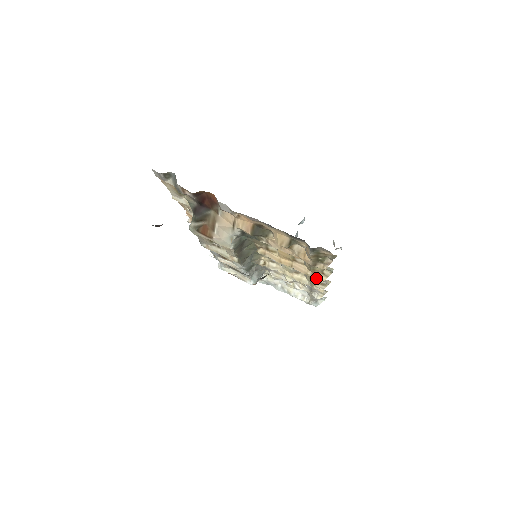
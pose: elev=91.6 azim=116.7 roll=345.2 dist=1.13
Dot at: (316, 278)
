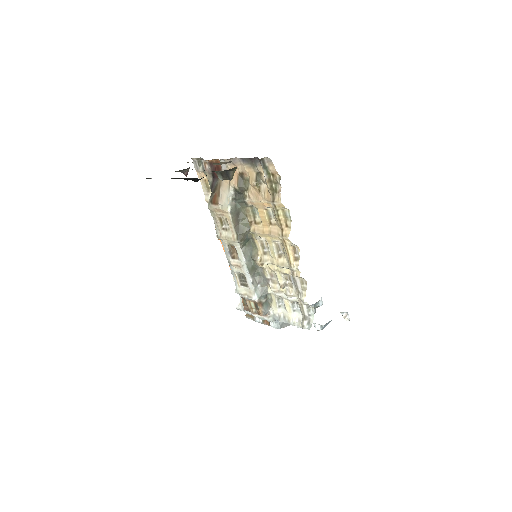
Dot at: (284, 235)
